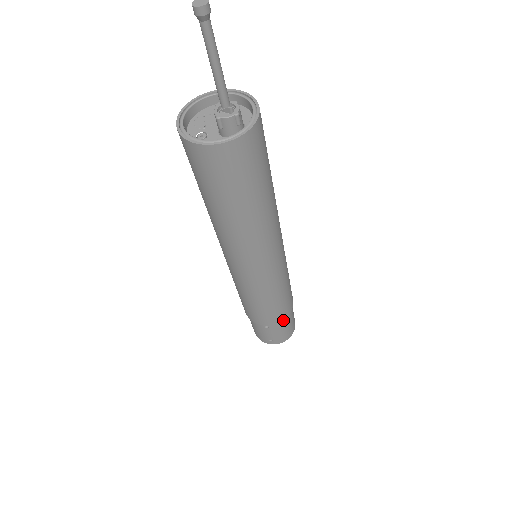
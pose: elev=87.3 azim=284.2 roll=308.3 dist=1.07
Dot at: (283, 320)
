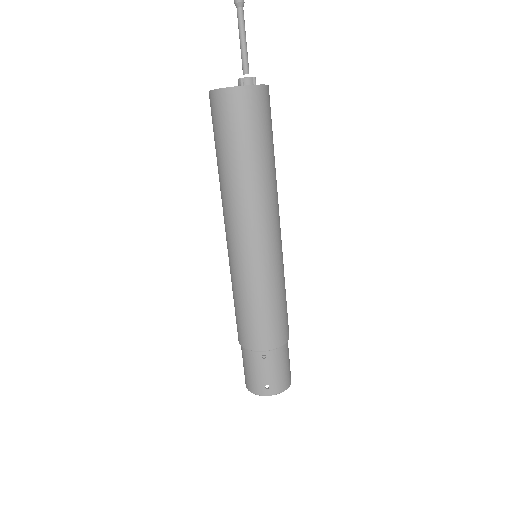
Dot at: (281, 349)
